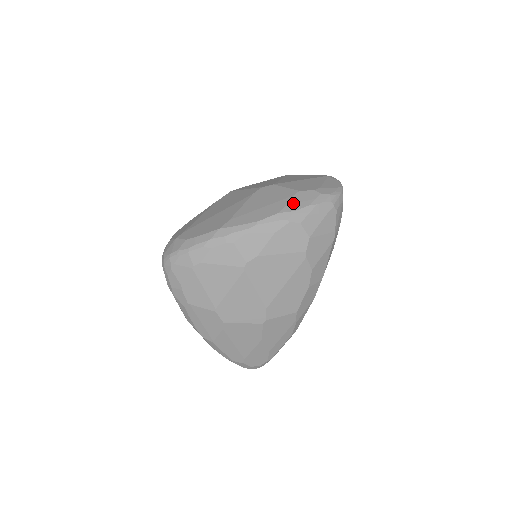
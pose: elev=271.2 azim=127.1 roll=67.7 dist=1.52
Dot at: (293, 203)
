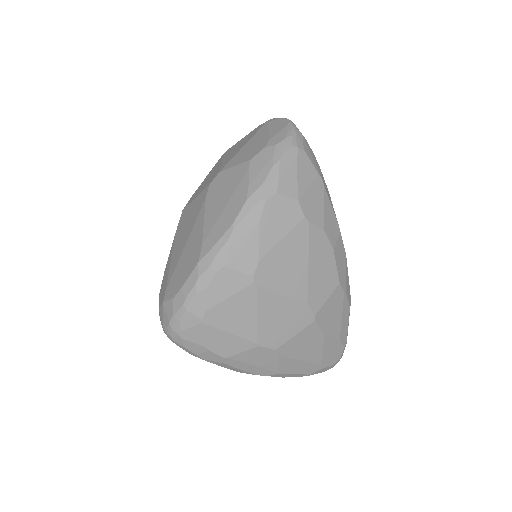
Dot at: (254, 177)
